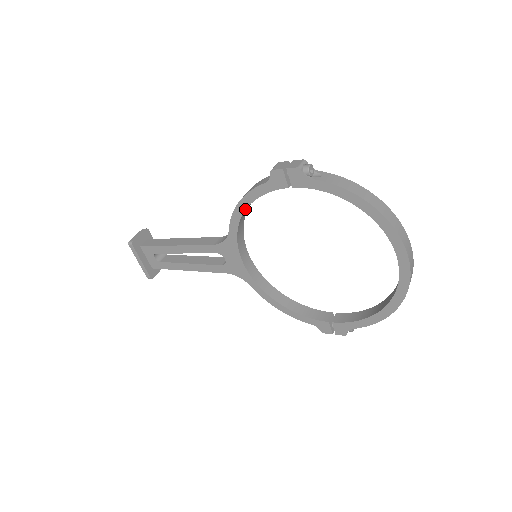
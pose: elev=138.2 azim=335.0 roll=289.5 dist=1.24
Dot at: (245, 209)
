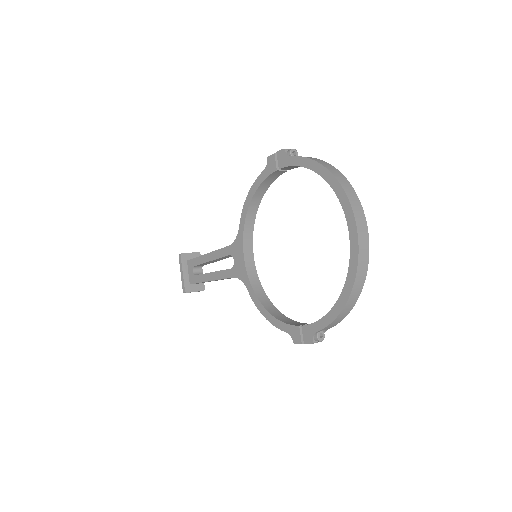
Dot at: (250, 201)
